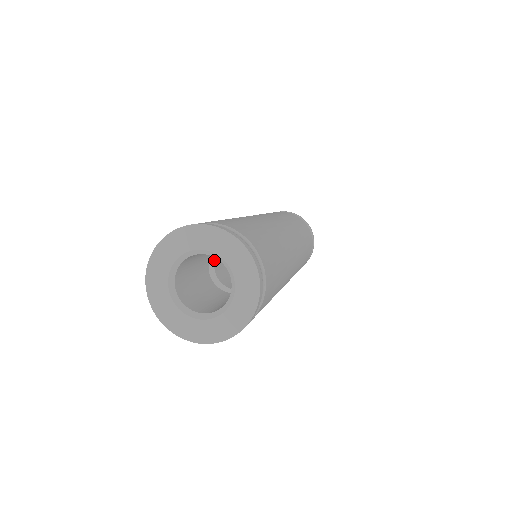
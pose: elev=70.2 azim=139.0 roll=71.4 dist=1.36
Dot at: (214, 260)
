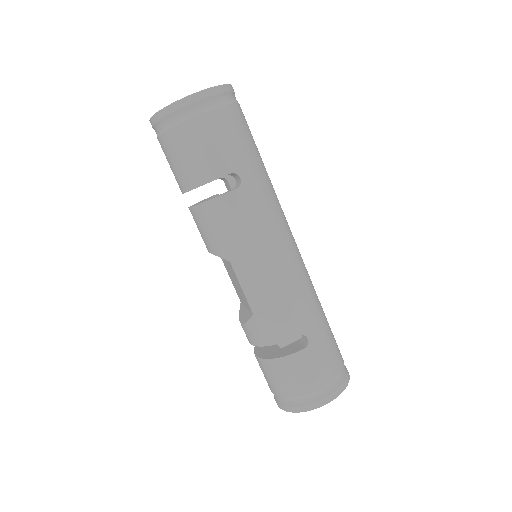
Dot at: (215, 195)
